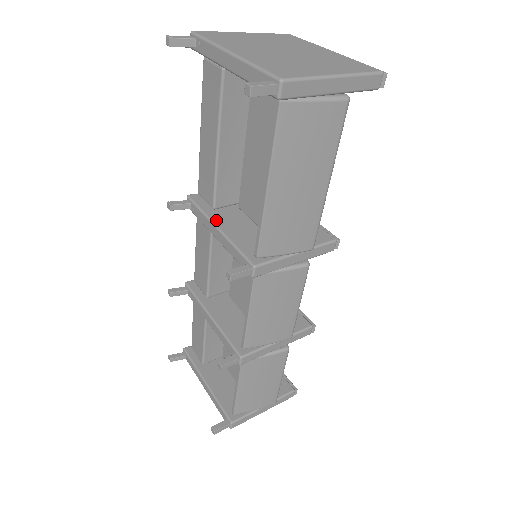
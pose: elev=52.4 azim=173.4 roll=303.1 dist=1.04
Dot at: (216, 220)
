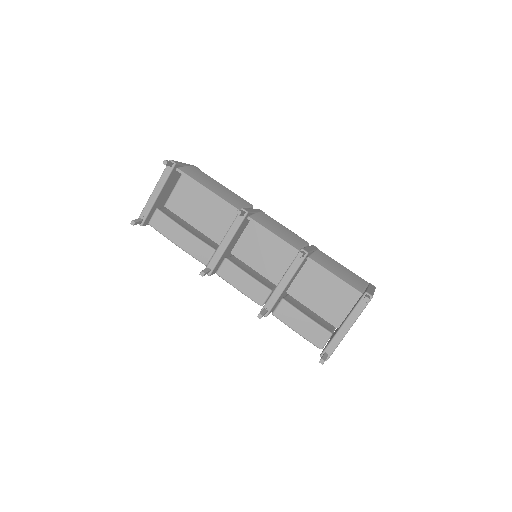
Dot at: (220, 245)
